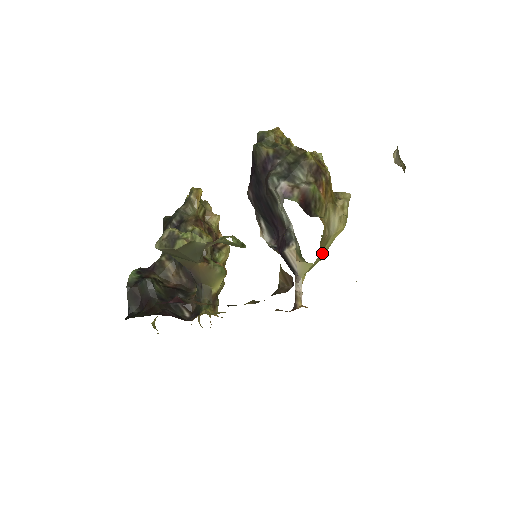
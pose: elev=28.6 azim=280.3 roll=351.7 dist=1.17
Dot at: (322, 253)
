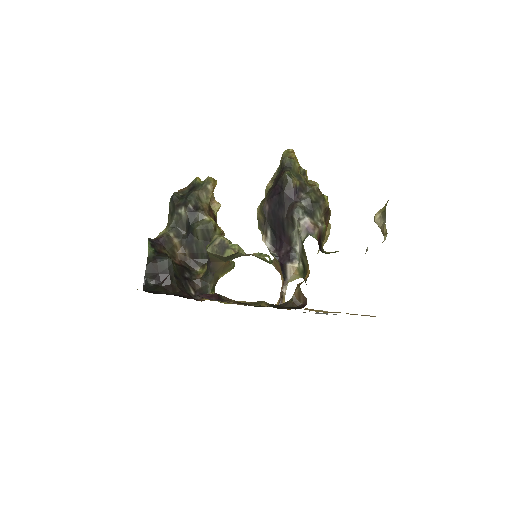
Dot at: occluded
